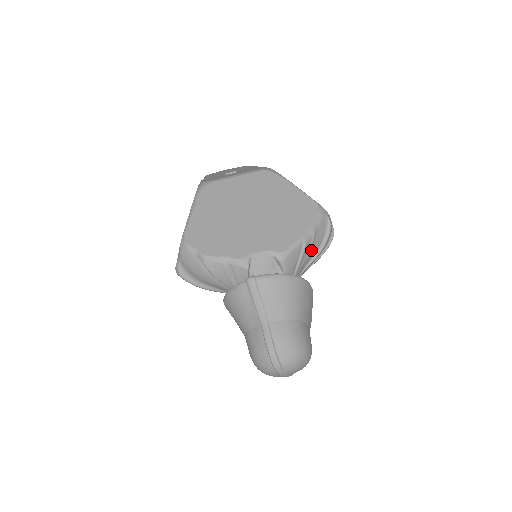
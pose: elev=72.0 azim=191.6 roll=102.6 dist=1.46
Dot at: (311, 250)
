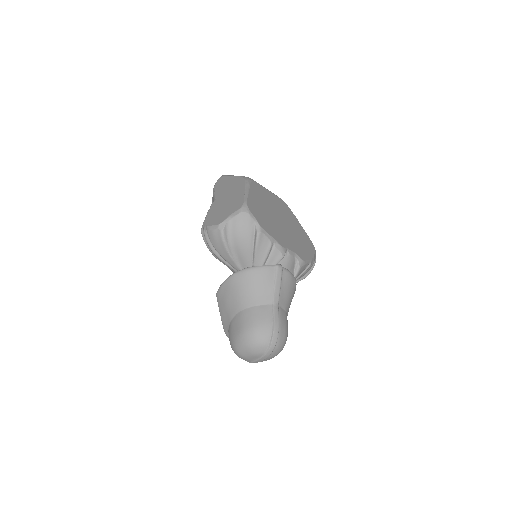
Dot at: (304, 273)
